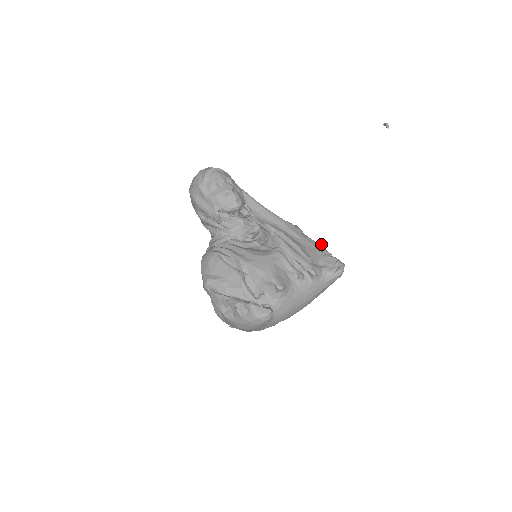
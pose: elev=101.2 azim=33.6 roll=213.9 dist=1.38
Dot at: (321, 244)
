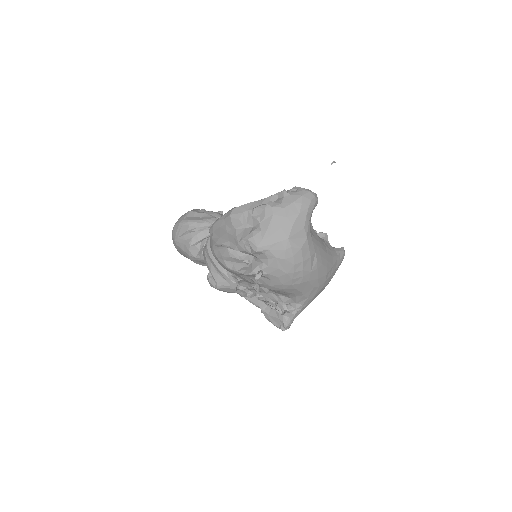
Dot at: occluded
